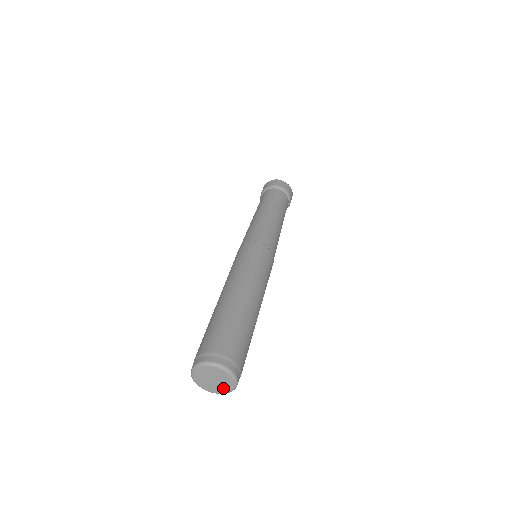
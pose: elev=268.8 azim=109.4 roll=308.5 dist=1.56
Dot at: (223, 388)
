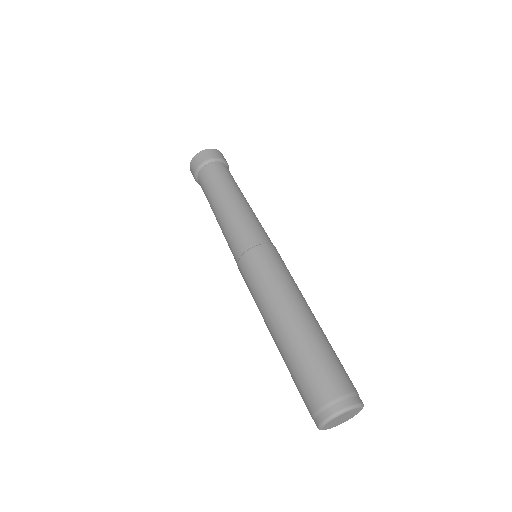
Dot at: (354, 414)
